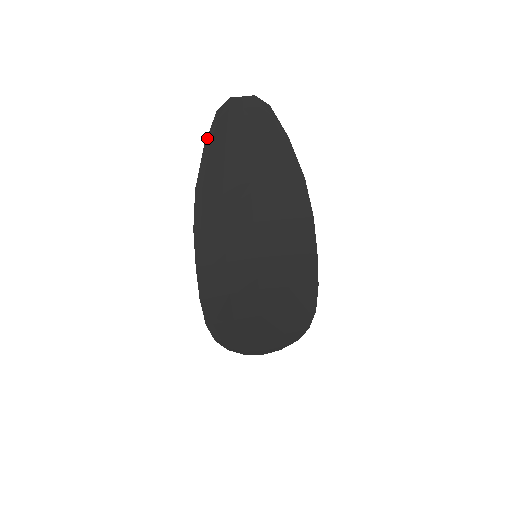
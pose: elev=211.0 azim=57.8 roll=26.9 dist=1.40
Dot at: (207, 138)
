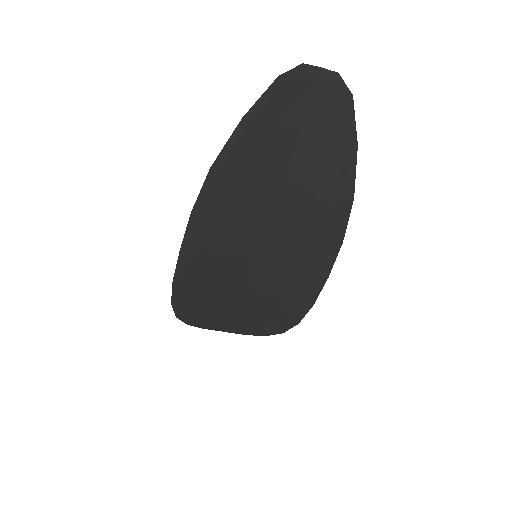
Dot at: (250, 109)
